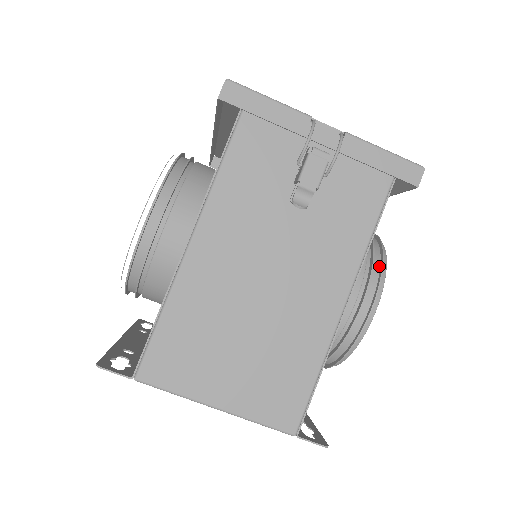
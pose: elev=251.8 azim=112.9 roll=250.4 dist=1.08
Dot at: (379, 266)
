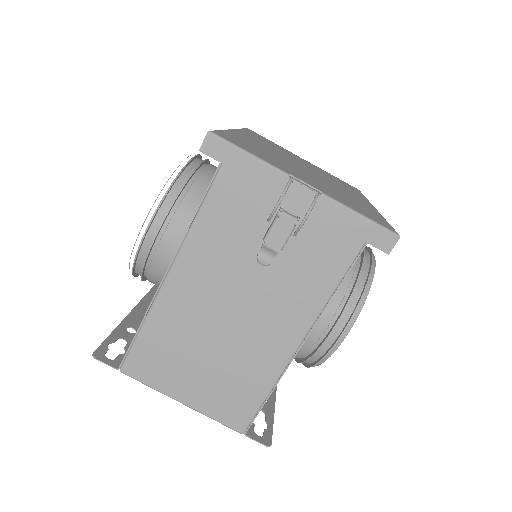
Dot at: (358, 297)
